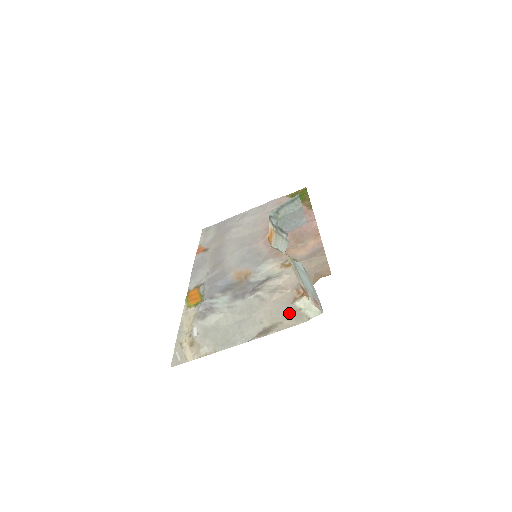
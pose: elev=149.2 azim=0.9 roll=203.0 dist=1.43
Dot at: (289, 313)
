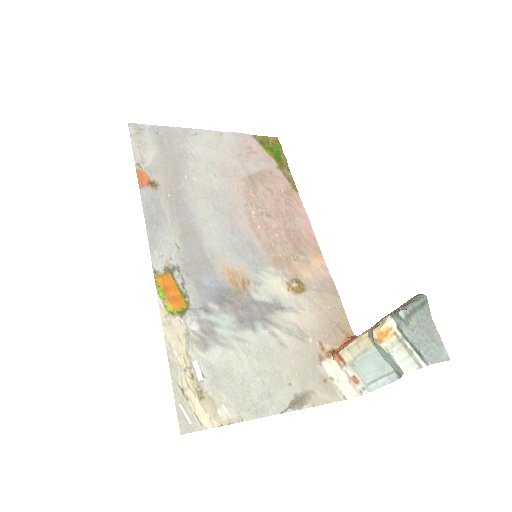
Dot at: (320, 380)
